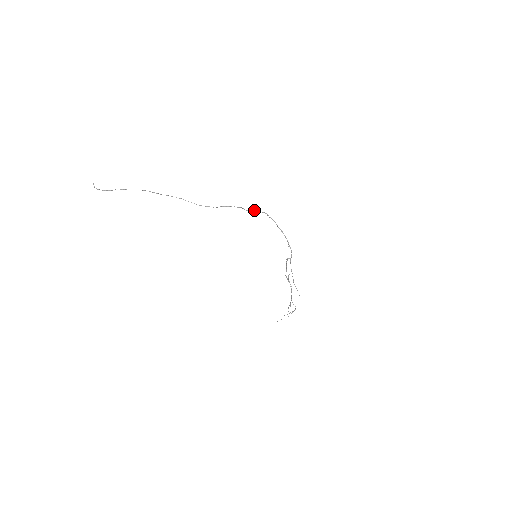
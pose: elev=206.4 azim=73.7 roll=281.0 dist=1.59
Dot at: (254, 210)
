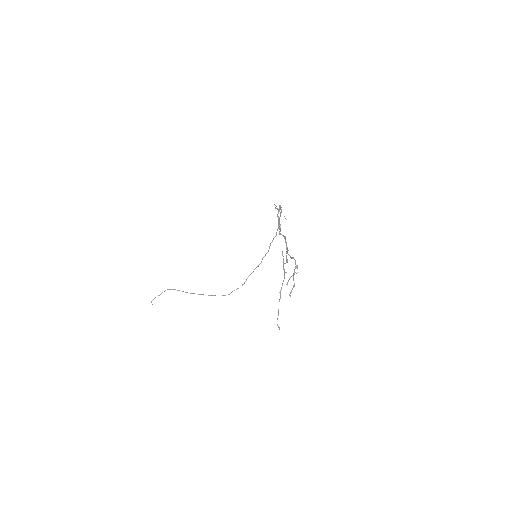
Dot at: occluded
